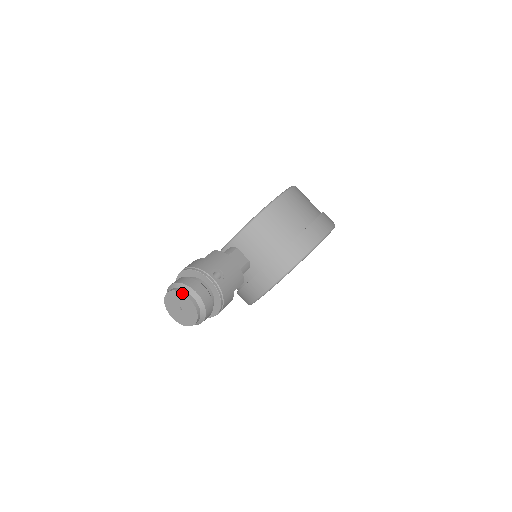
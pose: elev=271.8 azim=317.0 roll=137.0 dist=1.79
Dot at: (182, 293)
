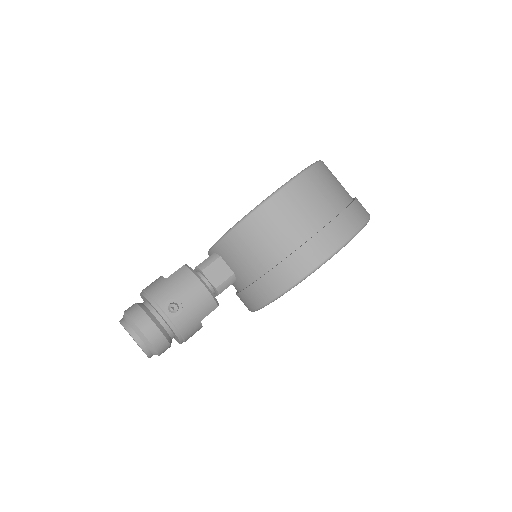
Dot at: (127, 331)
